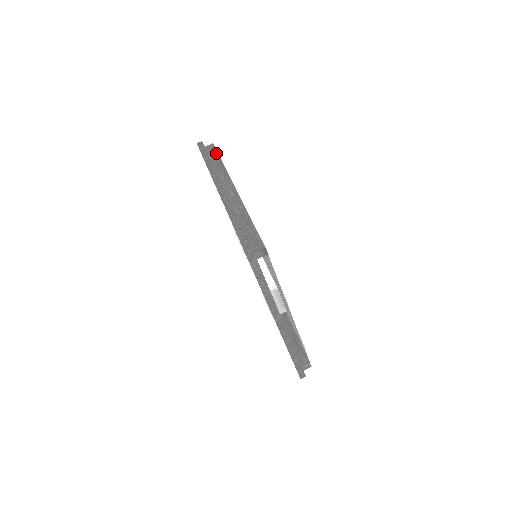
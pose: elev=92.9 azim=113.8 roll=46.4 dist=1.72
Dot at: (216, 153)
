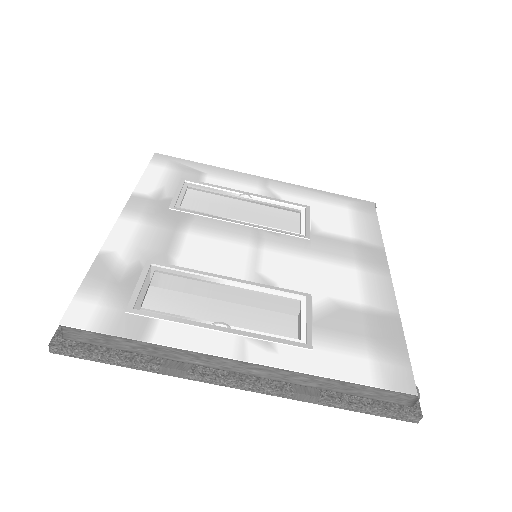
Dot at: (107, 339)
